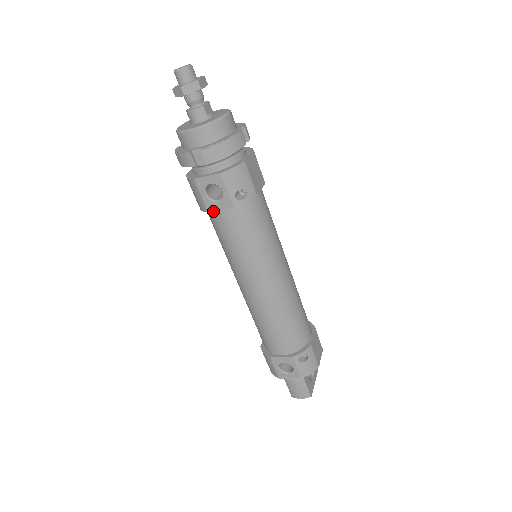
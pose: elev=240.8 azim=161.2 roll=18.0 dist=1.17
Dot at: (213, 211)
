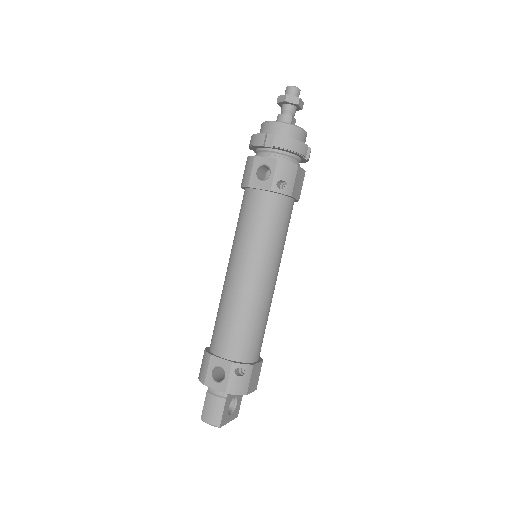
Dot at: (252, 187)
